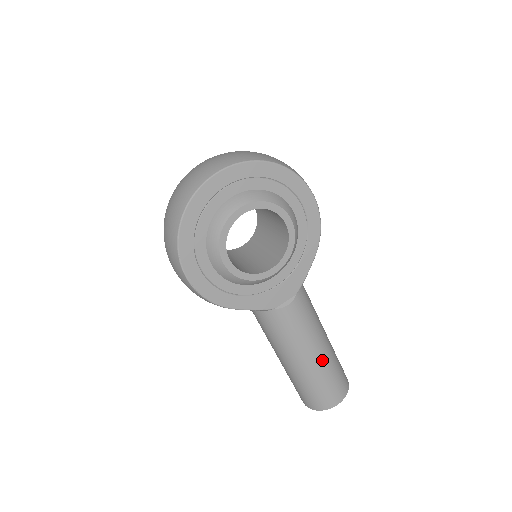
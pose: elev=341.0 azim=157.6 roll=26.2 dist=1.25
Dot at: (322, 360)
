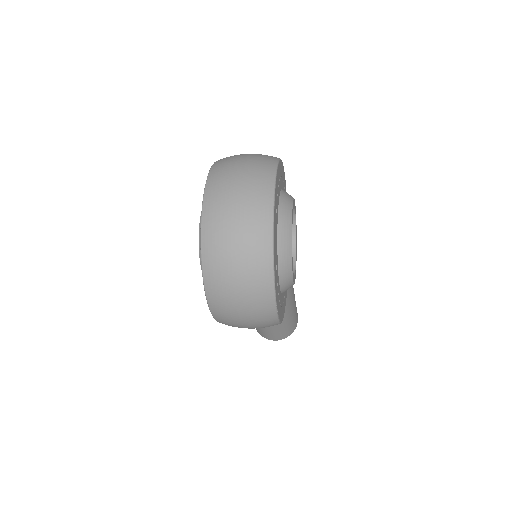
Dot at: occluded
